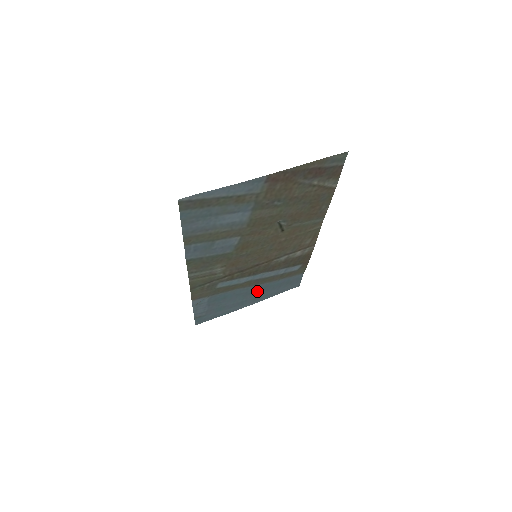
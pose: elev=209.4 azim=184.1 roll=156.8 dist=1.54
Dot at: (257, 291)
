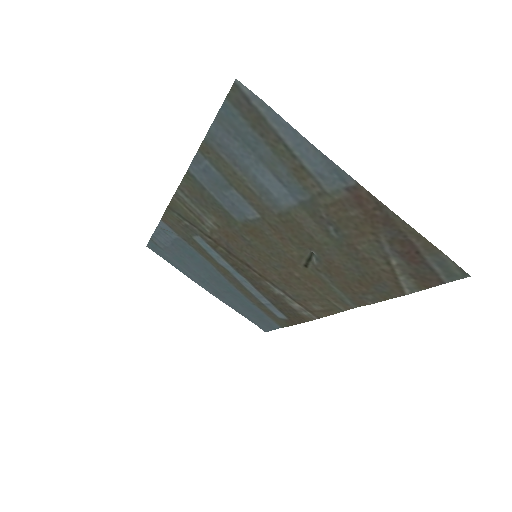
Dot at: (226, 288)
